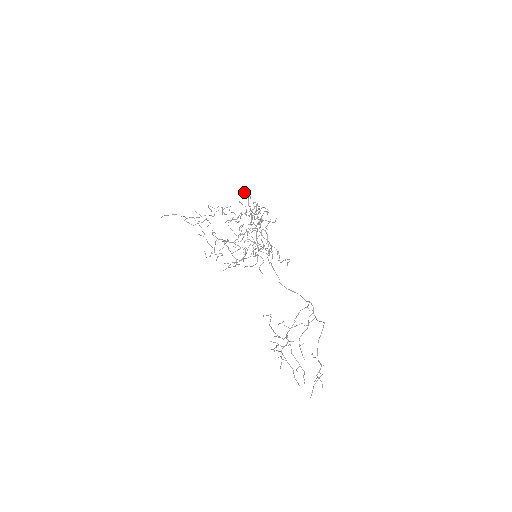
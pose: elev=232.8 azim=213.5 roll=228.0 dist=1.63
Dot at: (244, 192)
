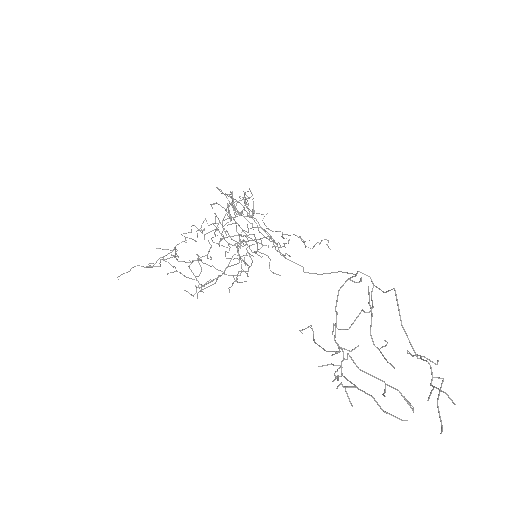
Dot at: occluded
